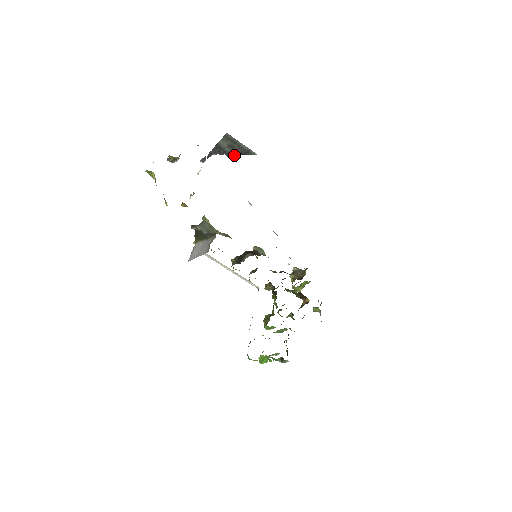
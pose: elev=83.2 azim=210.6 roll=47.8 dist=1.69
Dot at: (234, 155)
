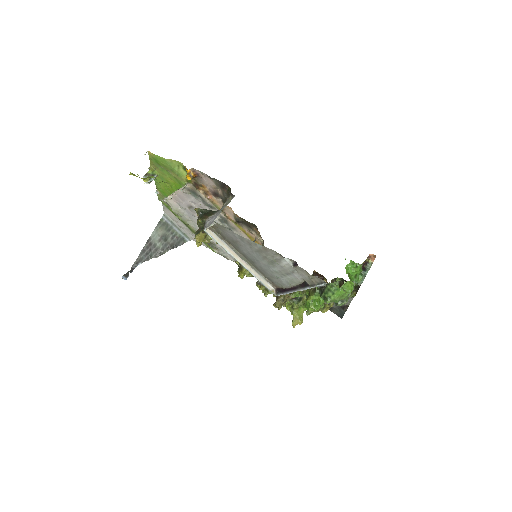
Dot at: occluded
